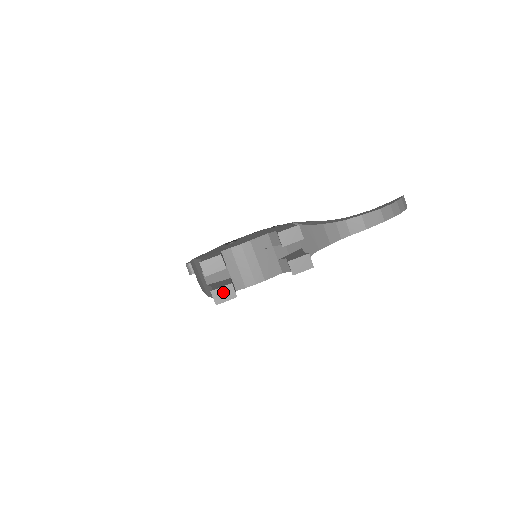
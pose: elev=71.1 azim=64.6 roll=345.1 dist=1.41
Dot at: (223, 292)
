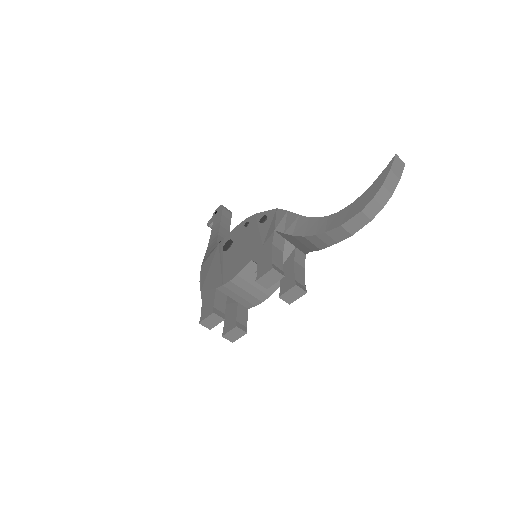
Dot at: (233, 334)
